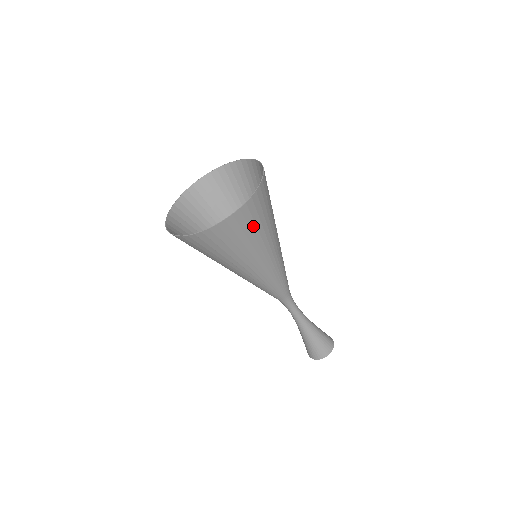
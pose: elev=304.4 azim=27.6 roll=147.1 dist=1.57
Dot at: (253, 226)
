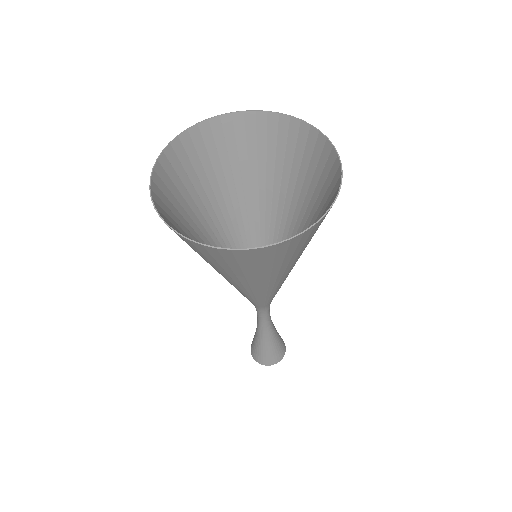
Dot at: occluded
